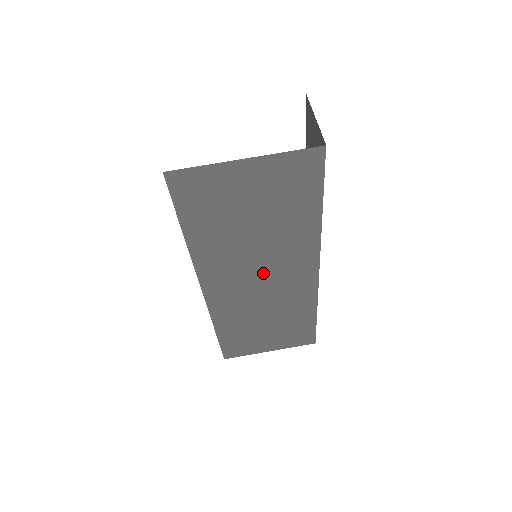
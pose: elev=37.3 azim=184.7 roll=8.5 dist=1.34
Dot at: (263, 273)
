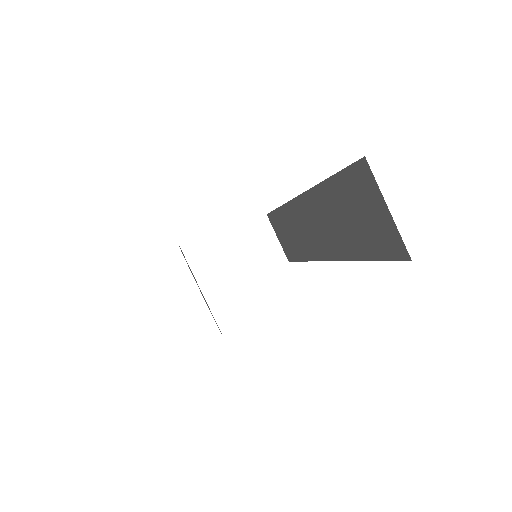
Dot at: occluded
